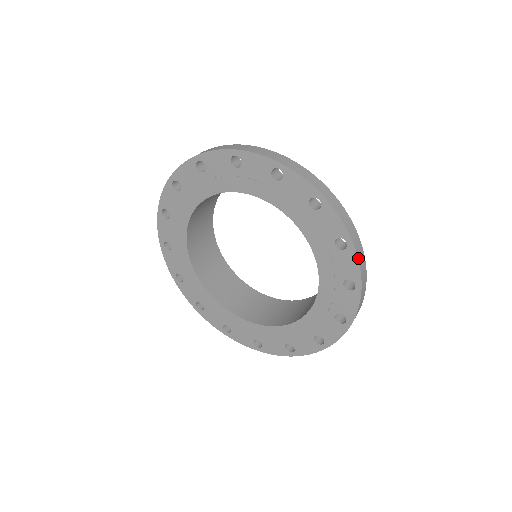
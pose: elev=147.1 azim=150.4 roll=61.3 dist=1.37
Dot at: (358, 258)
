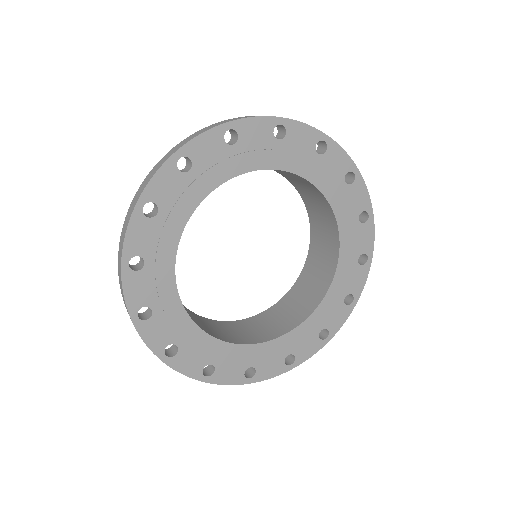
Dot at: occluded
